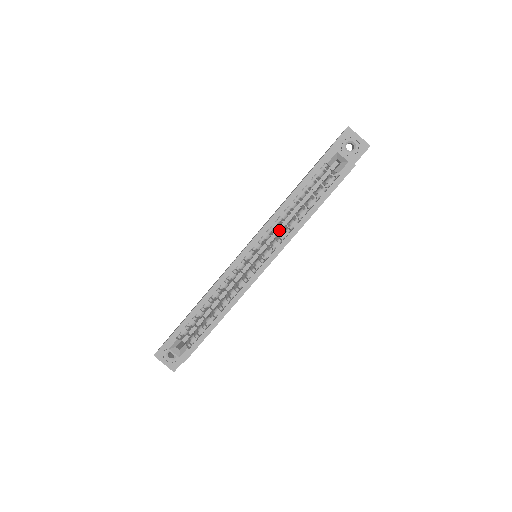
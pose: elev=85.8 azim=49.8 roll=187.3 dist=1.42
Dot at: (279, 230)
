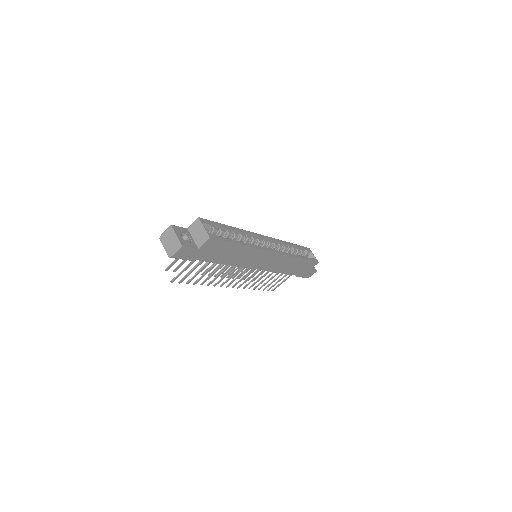
Dot at: occluded
